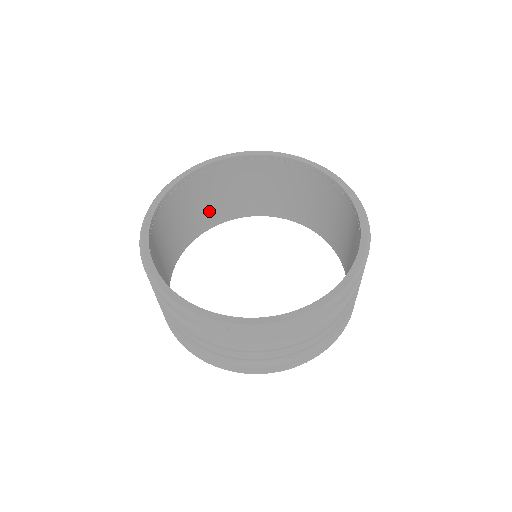
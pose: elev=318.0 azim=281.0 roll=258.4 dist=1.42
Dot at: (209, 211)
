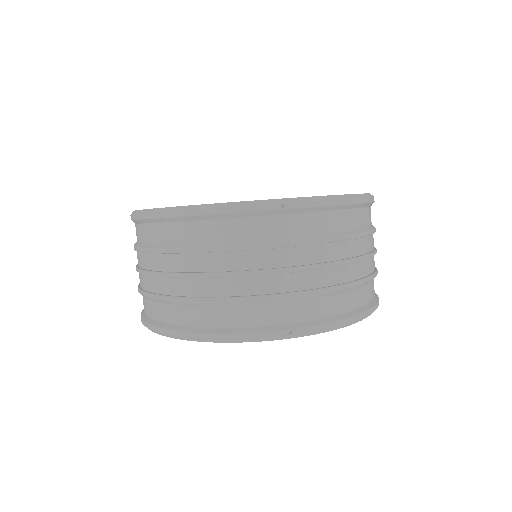
Dot at: occluded
